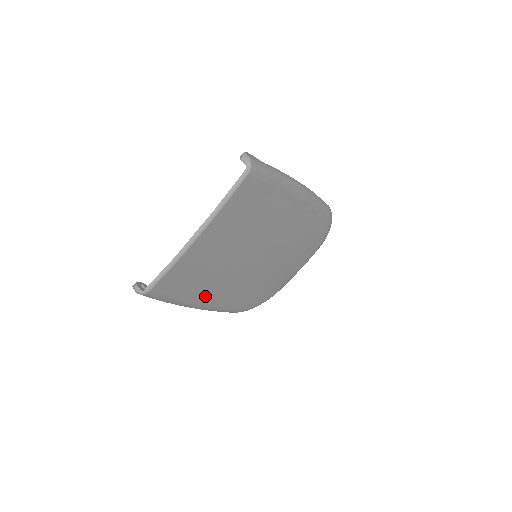
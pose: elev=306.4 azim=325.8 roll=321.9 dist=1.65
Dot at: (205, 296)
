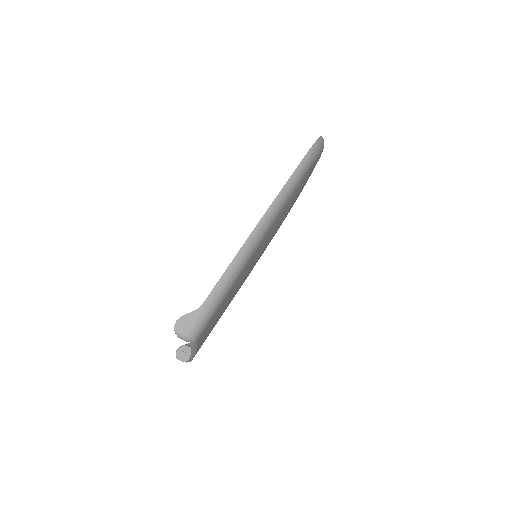
Dot at: occluded
